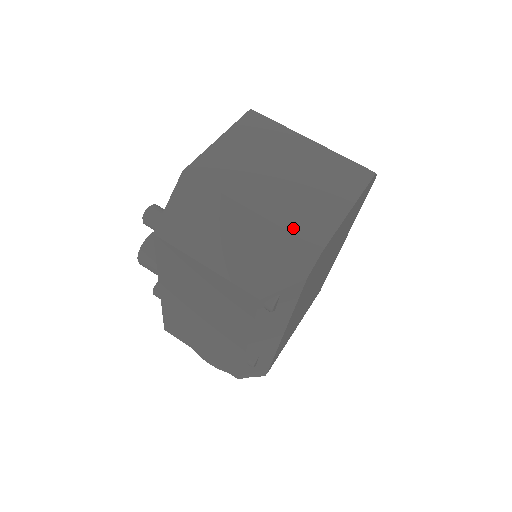
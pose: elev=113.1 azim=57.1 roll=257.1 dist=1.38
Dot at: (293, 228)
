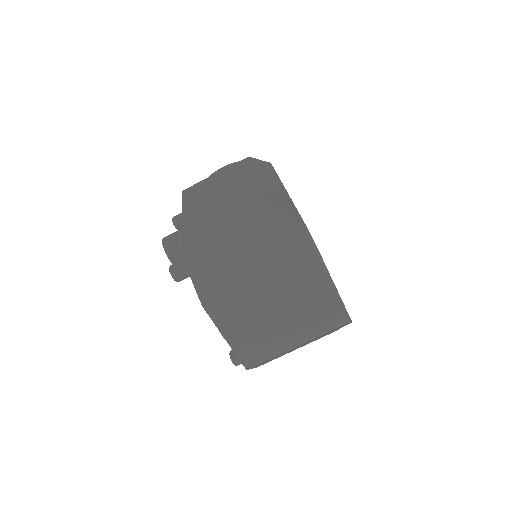
Dot at: (327, 329)
